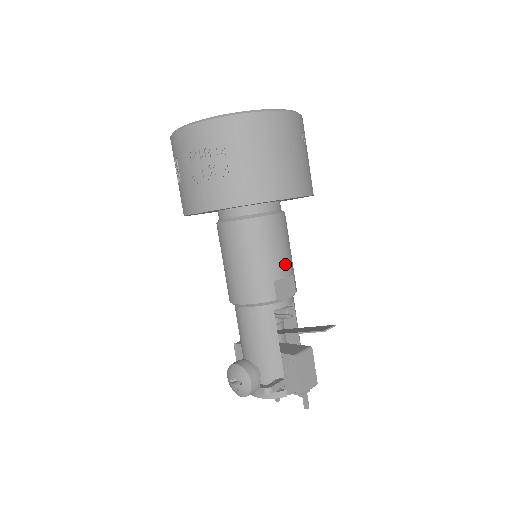
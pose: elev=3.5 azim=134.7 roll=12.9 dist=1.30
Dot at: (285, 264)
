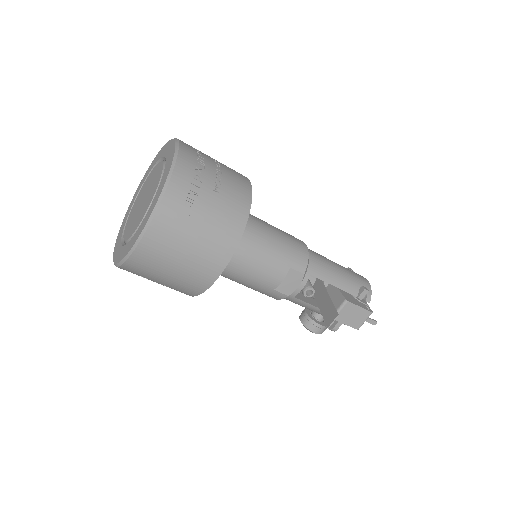
Dot at: (273, 274)
